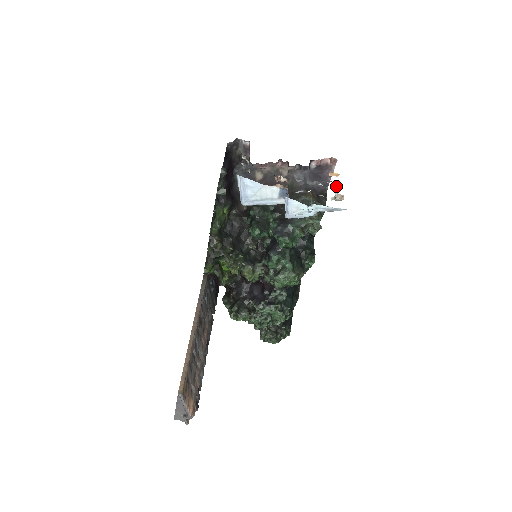
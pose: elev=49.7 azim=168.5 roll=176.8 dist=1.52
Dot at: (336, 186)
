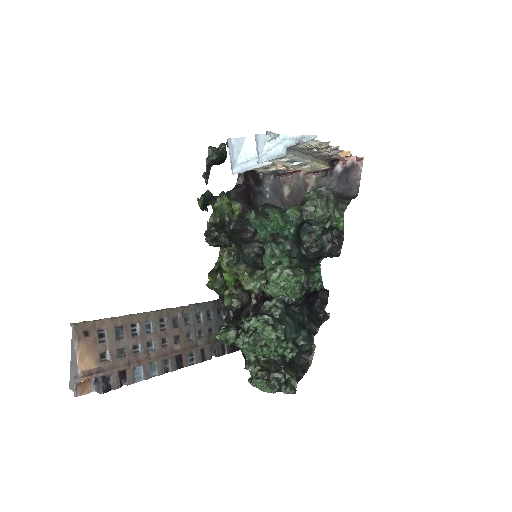
Dot at: (334, 149)
